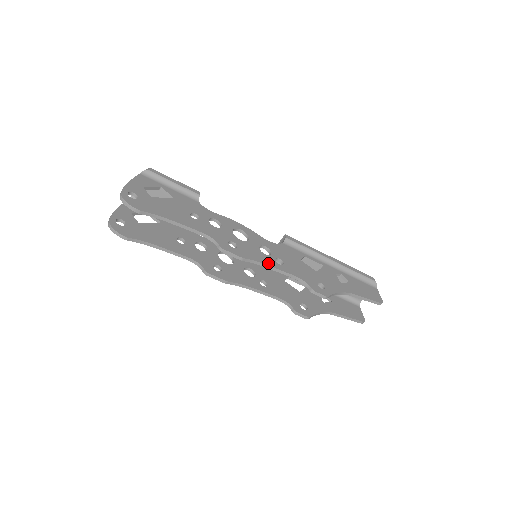
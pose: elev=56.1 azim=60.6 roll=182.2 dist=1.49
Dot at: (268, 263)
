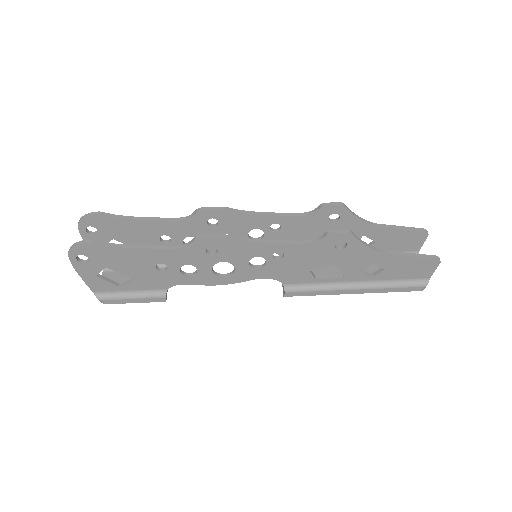
Dot at: (259, 215)
